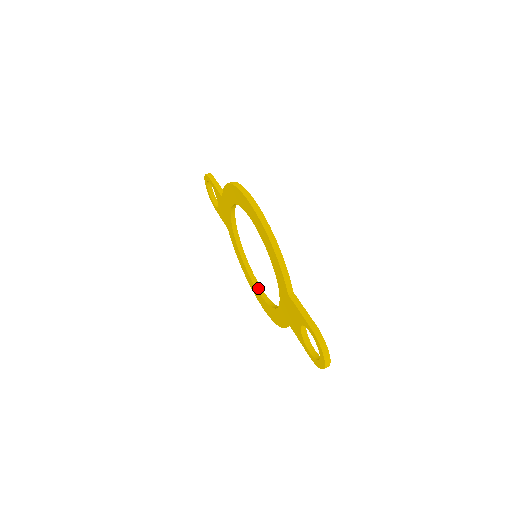
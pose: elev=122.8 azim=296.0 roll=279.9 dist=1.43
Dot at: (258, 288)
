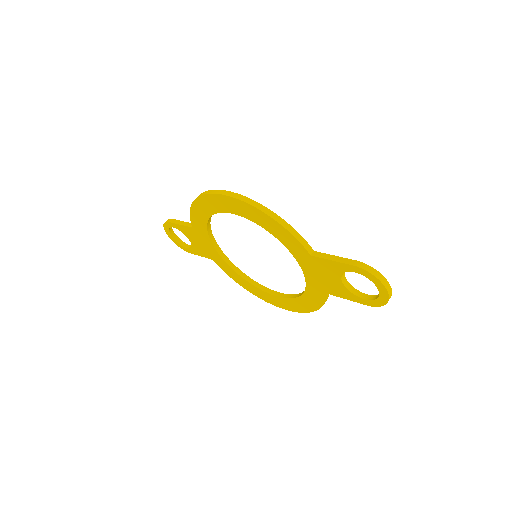
Dot at: (273, 293)
